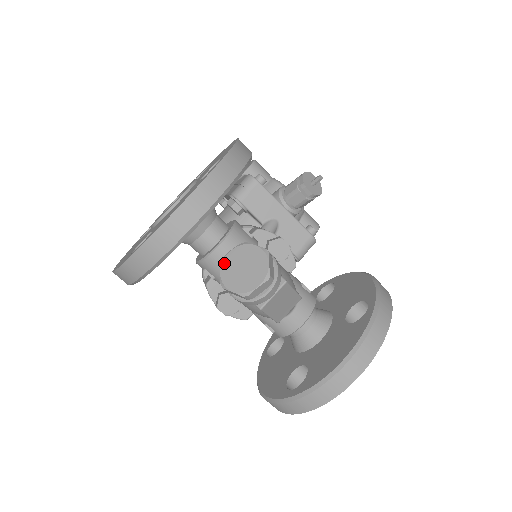
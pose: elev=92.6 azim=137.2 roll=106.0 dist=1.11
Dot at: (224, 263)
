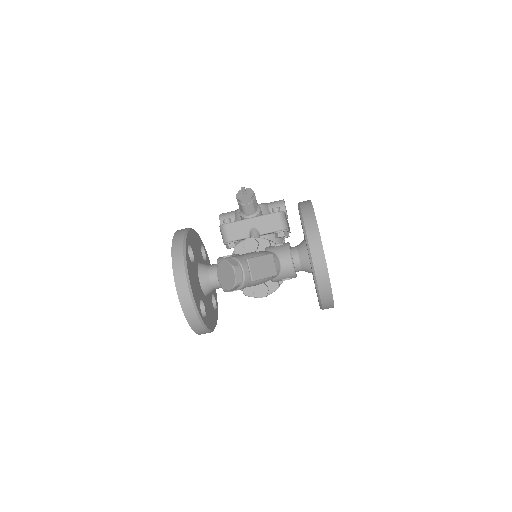
Dot at: (220, 282)
